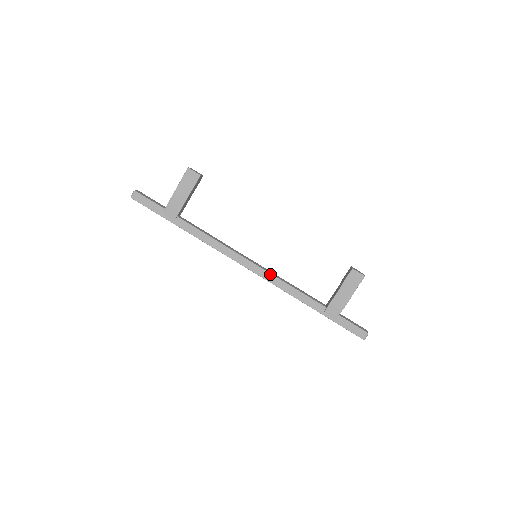
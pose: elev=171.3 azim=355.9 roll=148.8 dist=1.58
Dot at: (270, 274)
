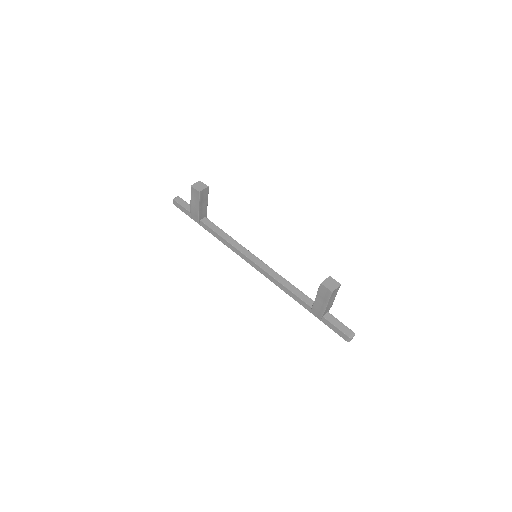
Dot at: (267, 273)
